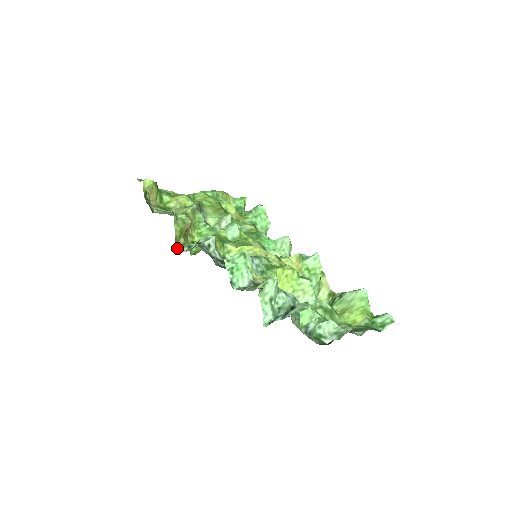
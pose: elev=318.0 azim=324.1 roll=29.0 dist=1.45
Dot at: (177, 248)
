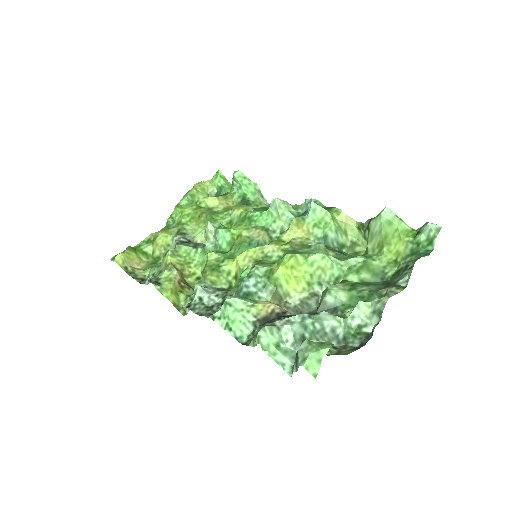
Dot at: (183, 309)
